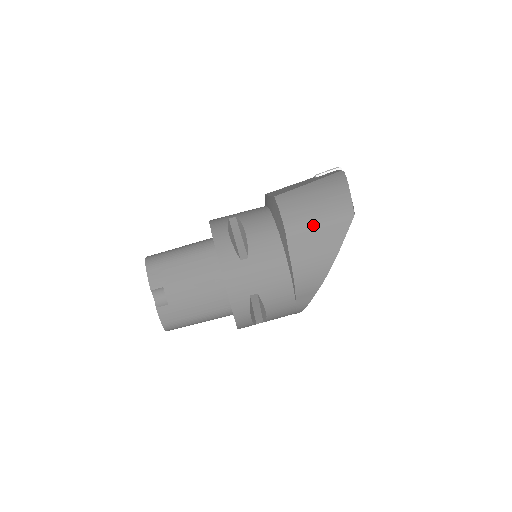
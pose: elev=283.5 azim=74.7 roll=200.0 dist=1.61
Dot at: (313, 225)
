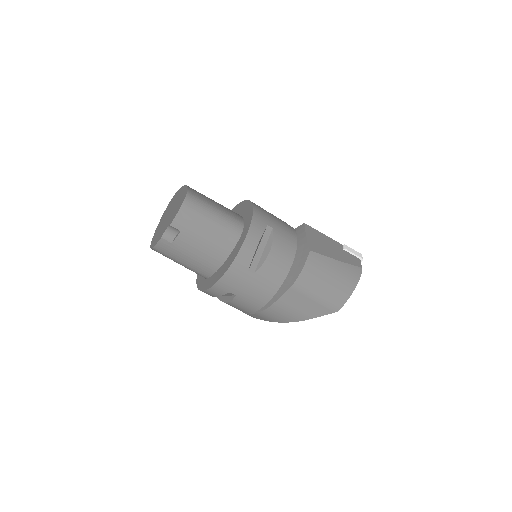
Dot at: (312, 296)
